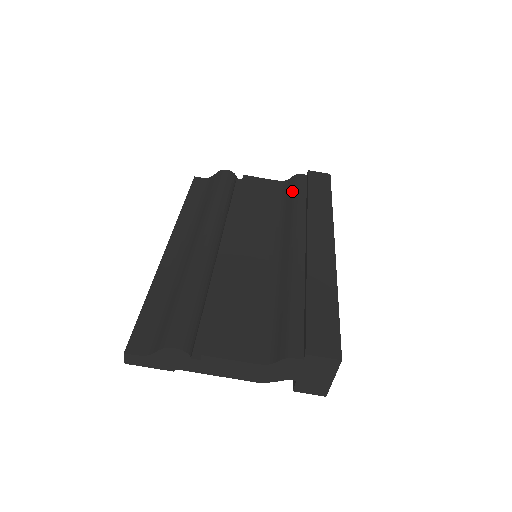
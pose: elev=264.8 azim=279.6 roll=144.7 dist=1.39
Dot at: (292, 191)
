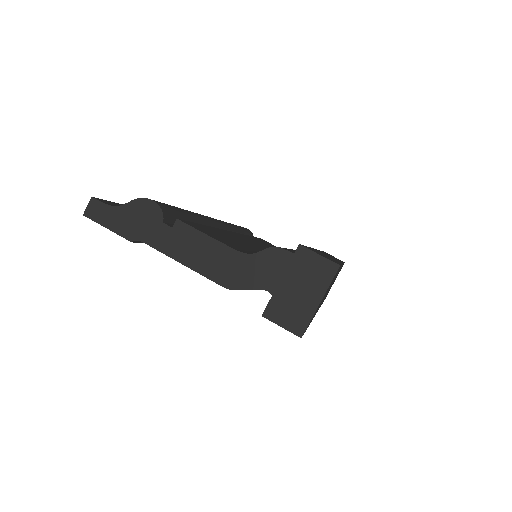
Dot at: occluded
